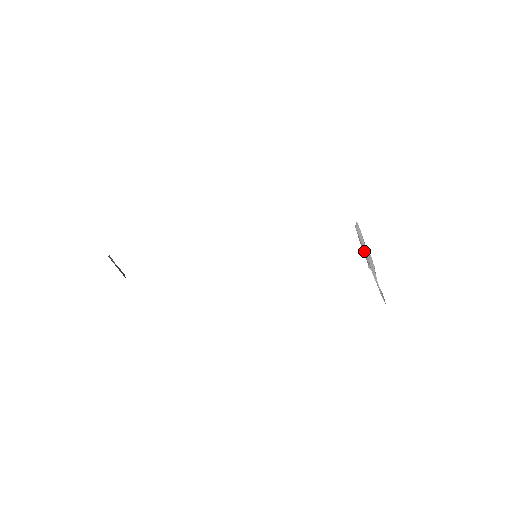
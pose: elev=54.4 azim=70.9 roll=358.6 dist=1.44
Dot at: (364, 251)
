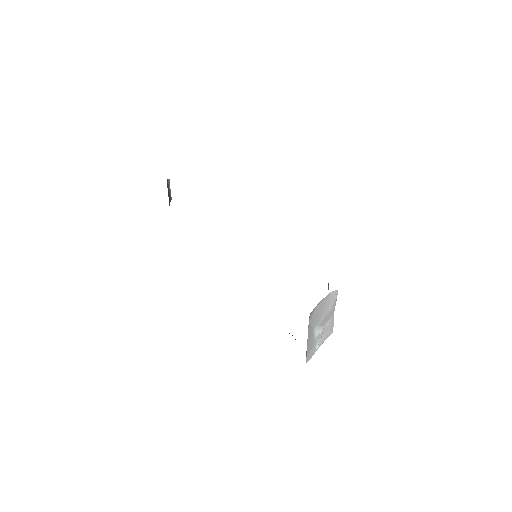
Dot at: (320, 313)
